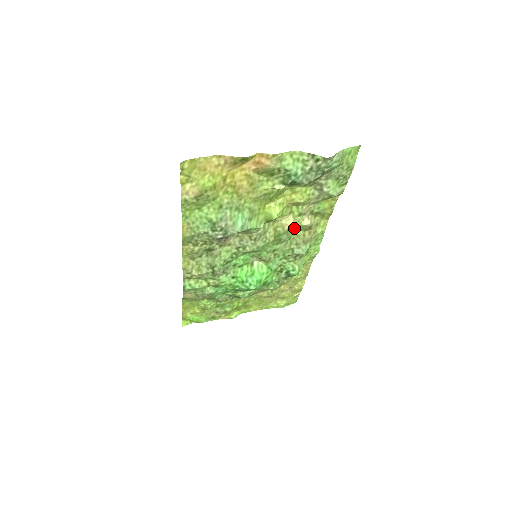
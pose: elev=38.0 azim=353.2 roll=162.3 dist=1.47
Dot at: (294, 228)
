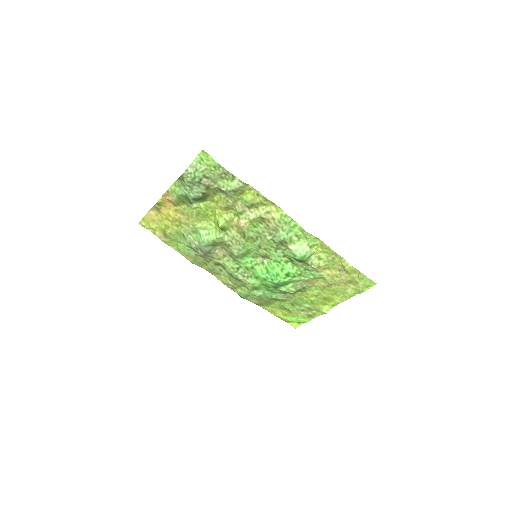
Dot at: (250, 224)
